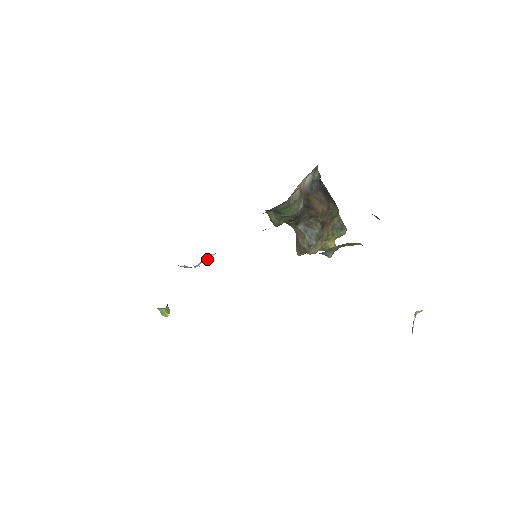
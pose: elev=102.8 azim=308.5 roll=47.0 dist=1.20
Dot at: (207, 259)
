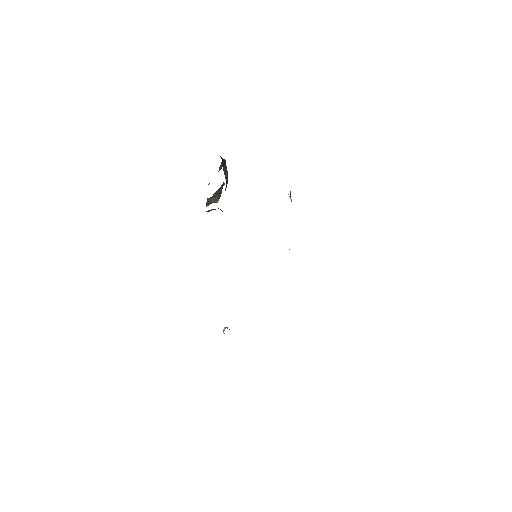
Dot at: occluded
